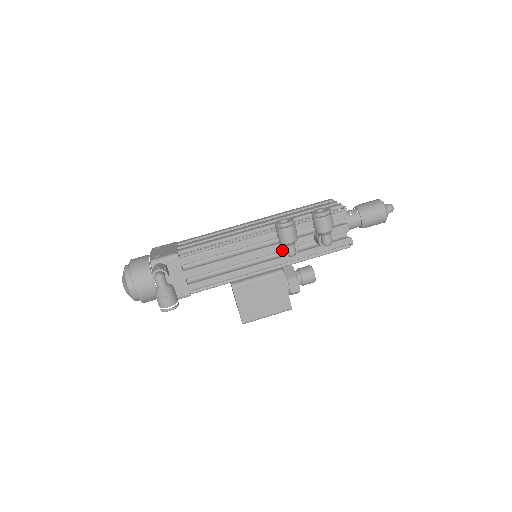
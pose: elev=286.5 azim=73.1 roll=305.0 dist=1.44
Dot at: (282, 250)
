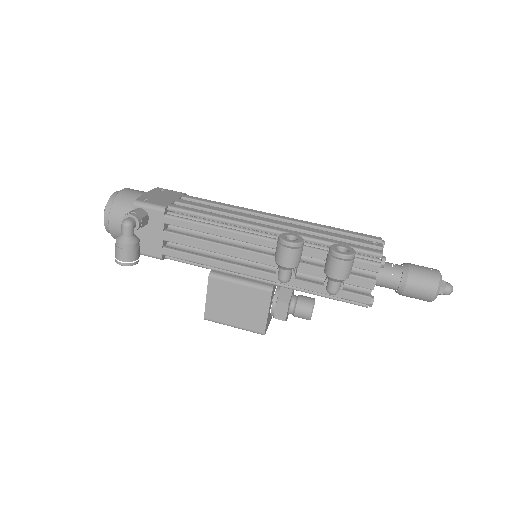
Dot at: (277, 268)
